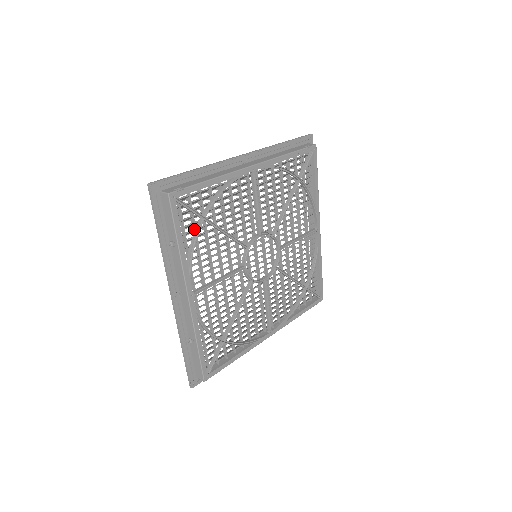
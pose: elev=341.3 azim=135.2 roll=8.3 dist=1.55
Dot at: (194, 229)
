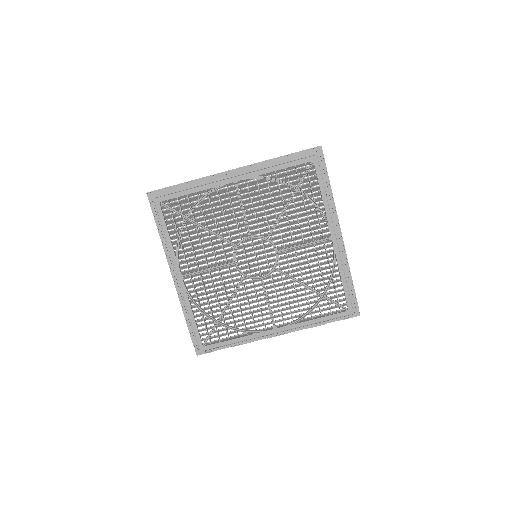
Dot at: (184, 227)
